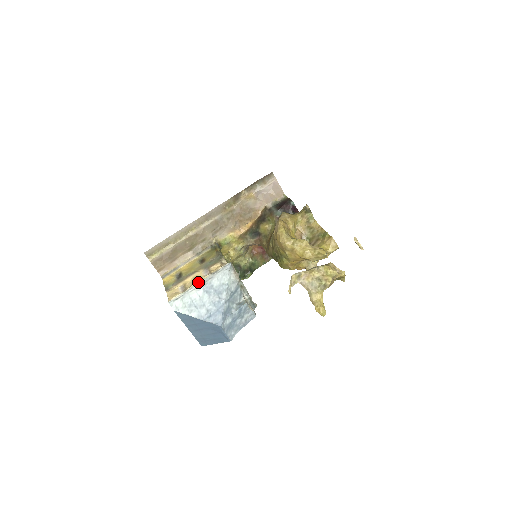
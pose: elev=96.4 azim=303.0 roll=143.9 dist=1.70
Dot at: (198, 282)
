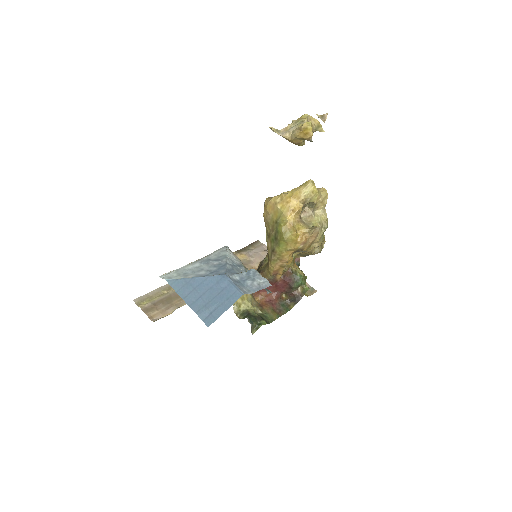
Dot at: (193, 262)
